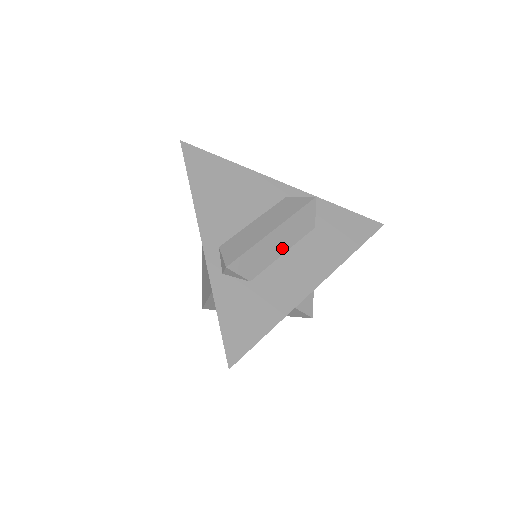
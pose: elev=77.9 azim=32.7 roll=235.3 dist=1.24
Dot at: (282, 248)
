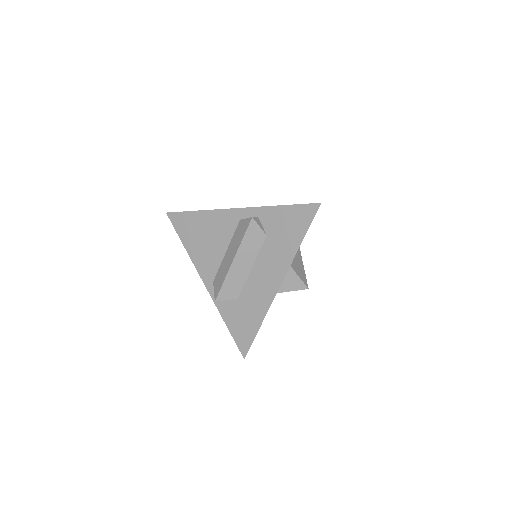
Dot at: (248, 266)
